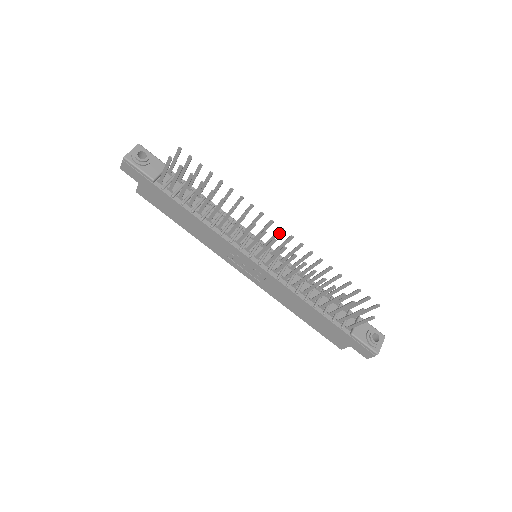
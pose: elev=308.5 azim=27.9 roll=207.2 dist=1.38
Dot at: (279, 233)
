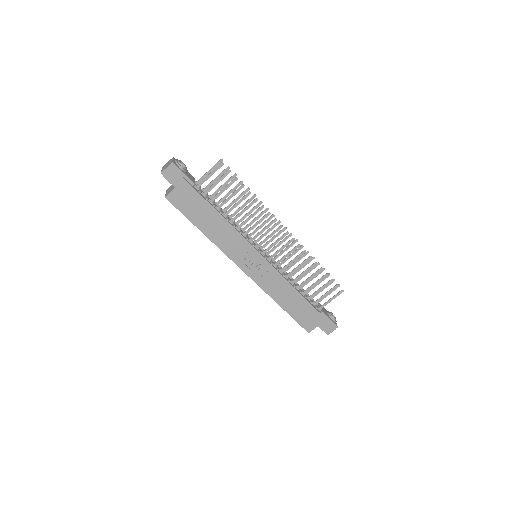
Dot at: occluded
